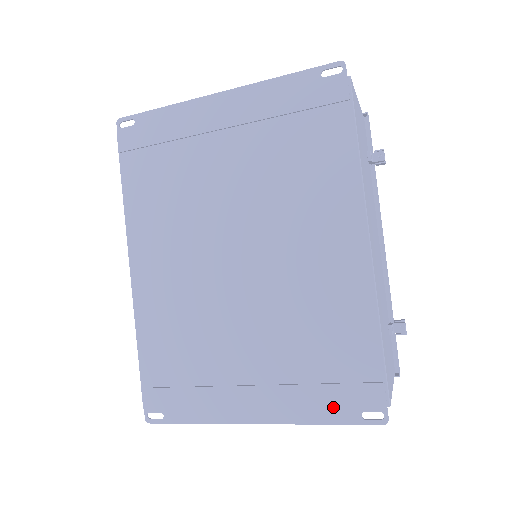
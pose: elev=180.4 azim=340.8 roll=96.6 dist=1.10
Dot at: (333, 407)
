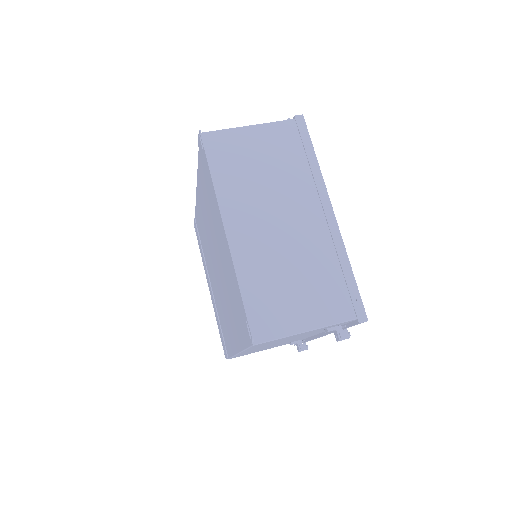
Dot at: occluded
